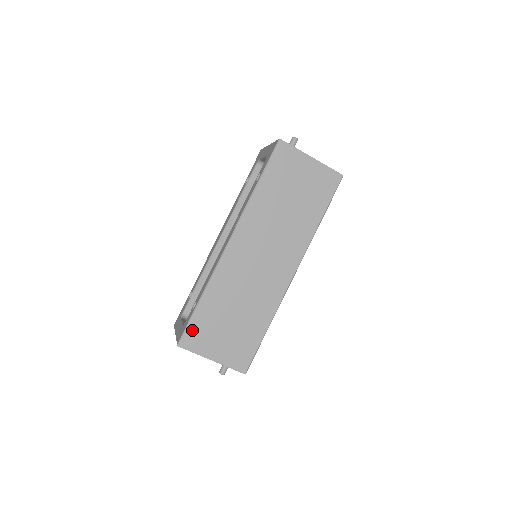
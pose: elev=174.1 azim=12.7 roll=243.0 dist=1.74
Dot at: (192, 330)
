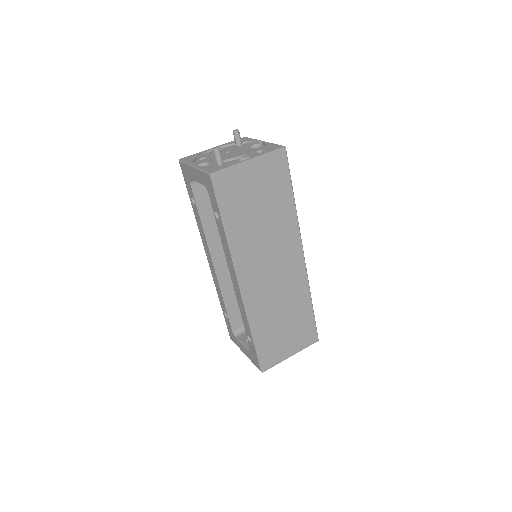
Dot at: (263, 356)
